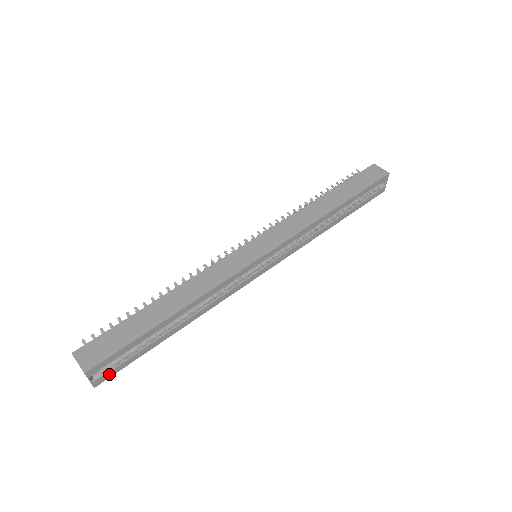
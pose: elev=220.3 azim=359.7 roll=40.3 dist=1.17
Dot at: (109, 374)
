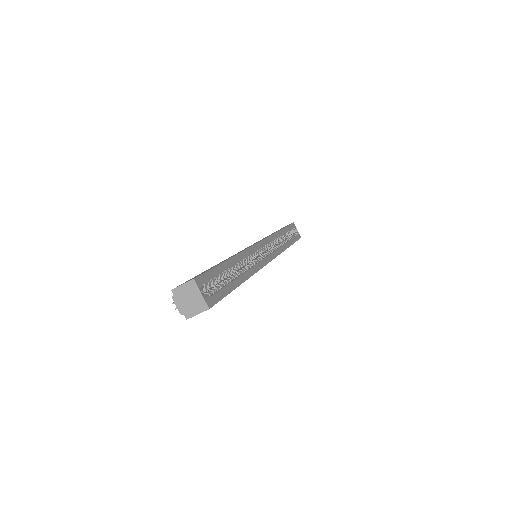
Dot at: (214, 299)
